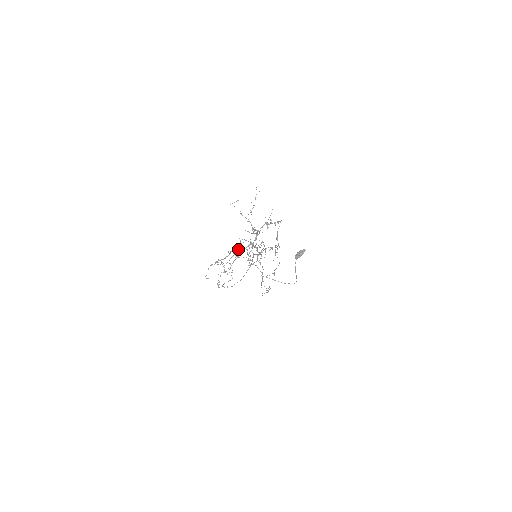
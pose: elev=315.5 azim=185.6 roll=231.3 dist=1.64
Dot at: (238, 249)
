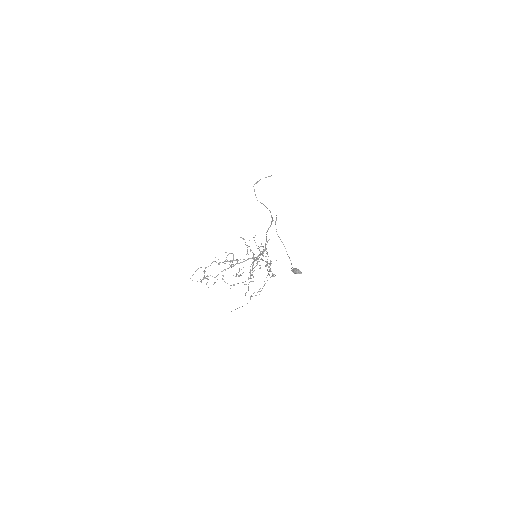
Dot at: occluded
